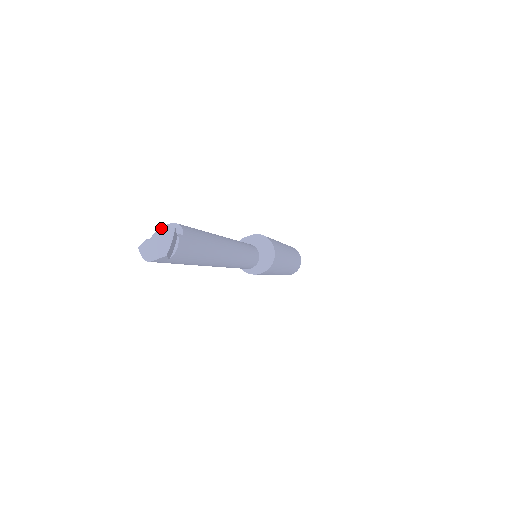
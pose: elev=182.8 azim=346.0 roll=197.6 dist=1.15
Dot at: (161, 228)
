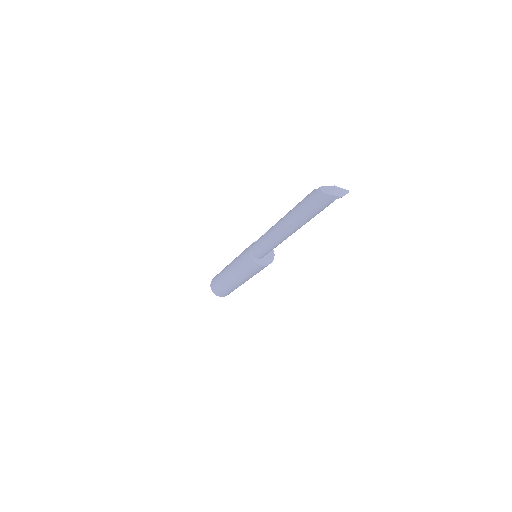
Dot at: occluded
